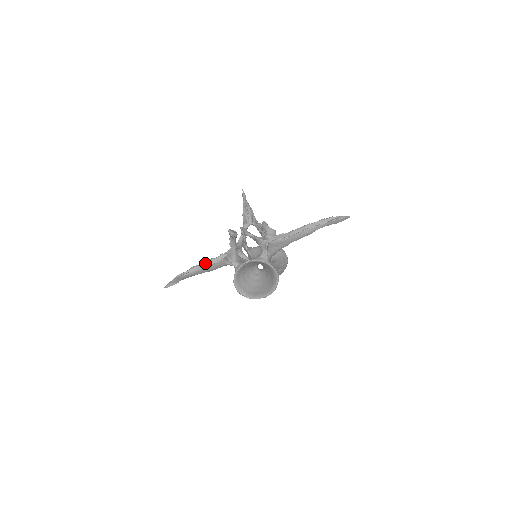
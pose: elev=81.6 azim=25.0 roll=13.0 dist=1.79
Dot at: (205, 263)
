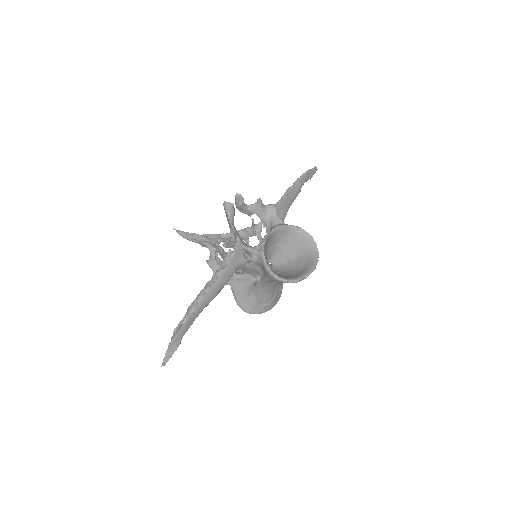
Dot at: (204, 290)
